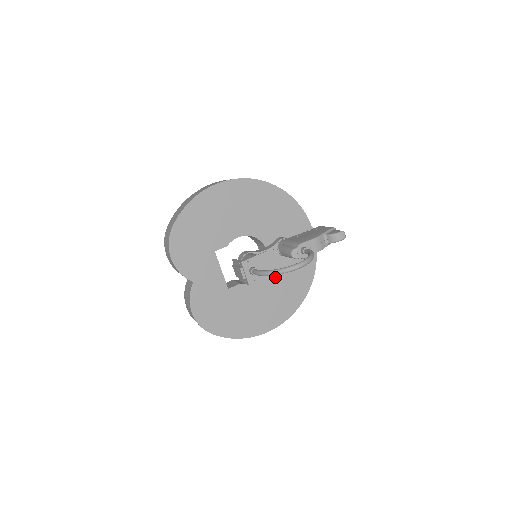
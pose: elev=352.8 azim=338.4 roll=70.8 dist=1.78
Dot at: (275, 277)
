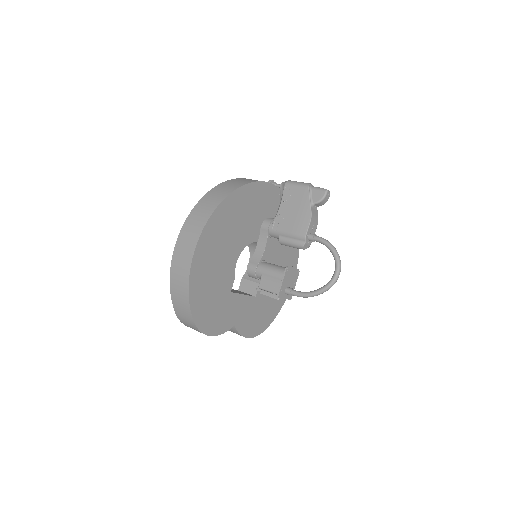
Dot at: (275, 249)
